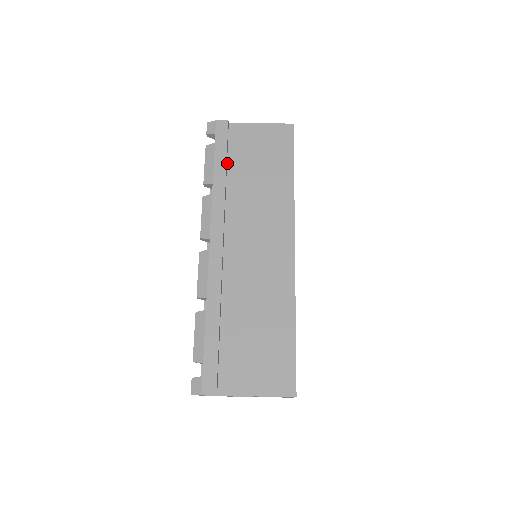
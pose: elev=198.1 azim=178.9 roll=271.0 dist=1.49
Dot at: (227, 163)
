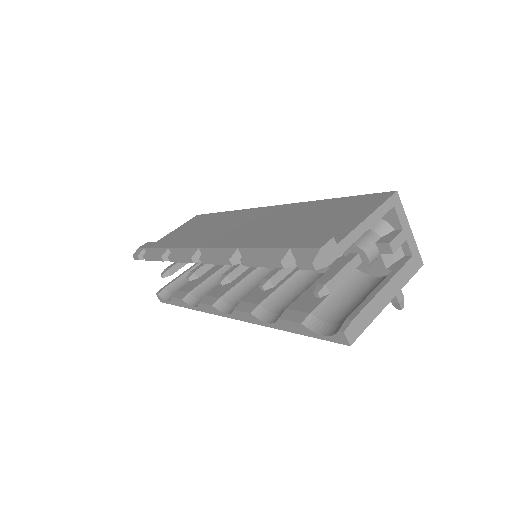
Dot at: occluded
